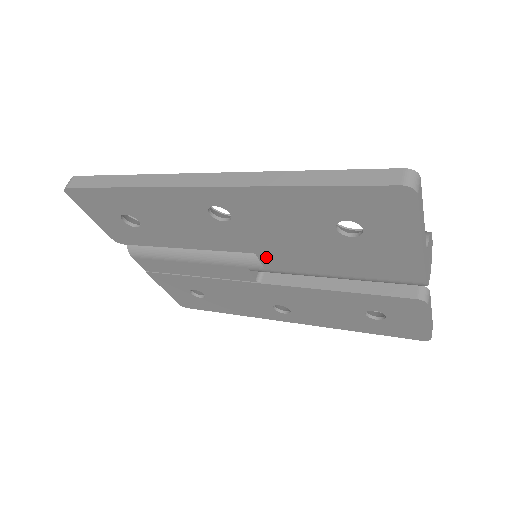
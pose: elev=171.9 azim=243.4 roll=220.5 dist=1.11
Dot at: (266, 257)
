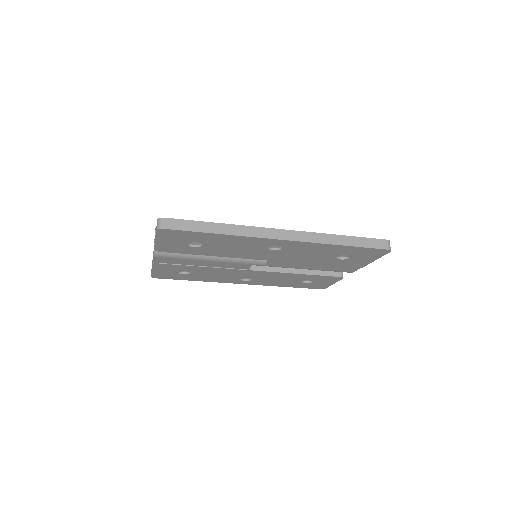
Dot at: (275, 262)
